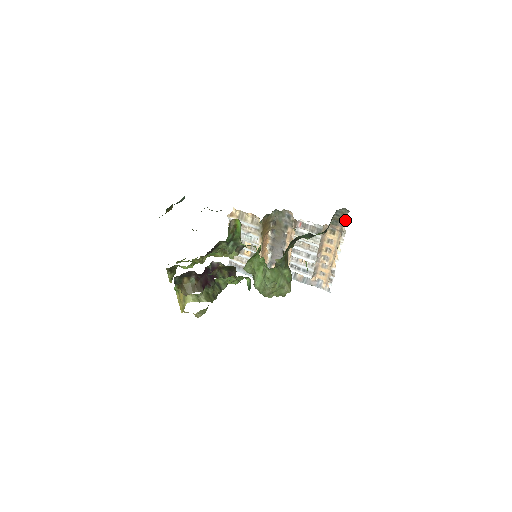
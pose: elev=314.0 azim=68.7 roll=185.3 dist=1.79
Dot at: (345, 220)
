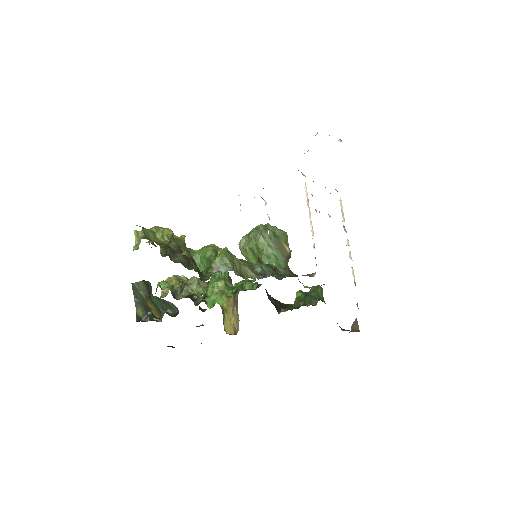
Dot at: occluded
